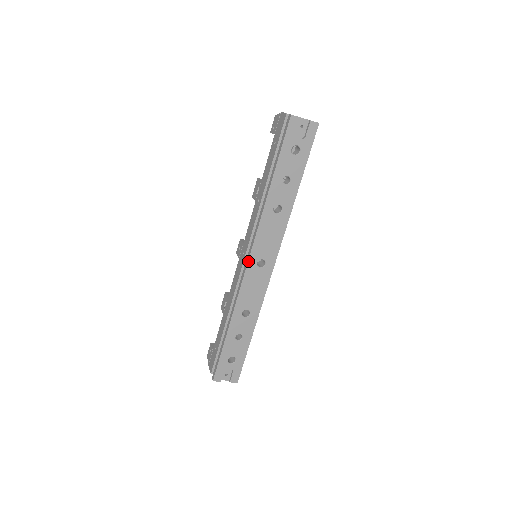
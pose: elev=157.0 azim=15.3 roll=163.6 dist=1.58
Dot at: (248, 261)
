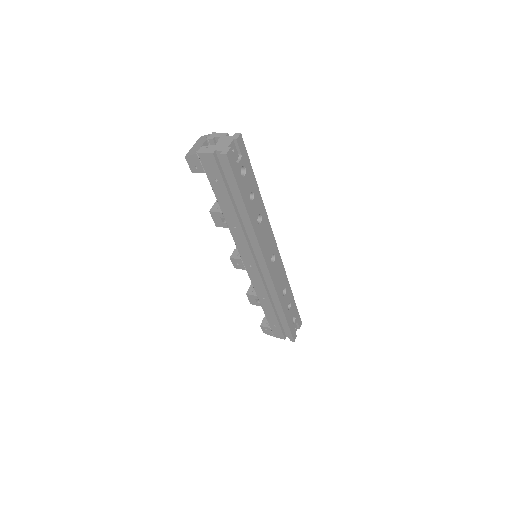
Dot at: (268, 269)
